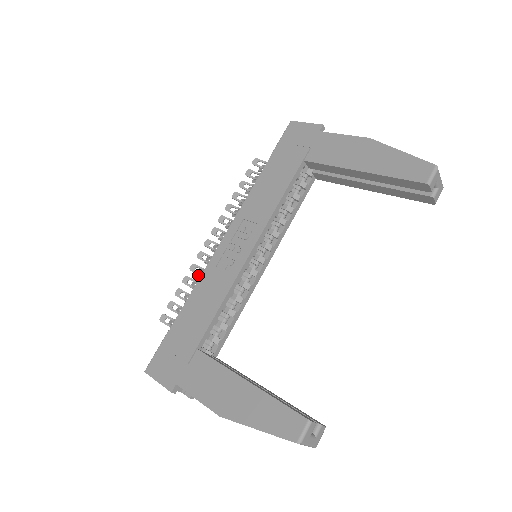
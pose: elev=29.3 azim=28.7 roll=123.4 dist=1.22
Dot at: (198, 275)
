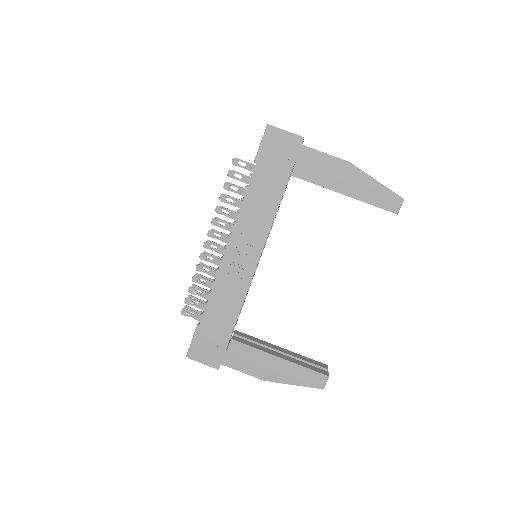
Dot at: occluded
